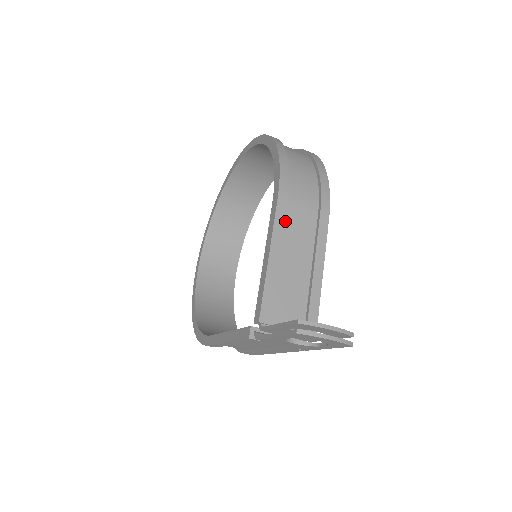
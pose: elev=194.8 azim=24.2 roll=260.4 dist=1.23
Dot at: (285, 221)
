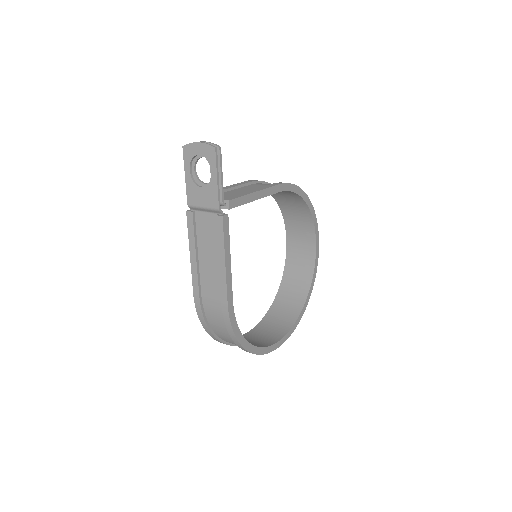
Dot at: (247, 186)
